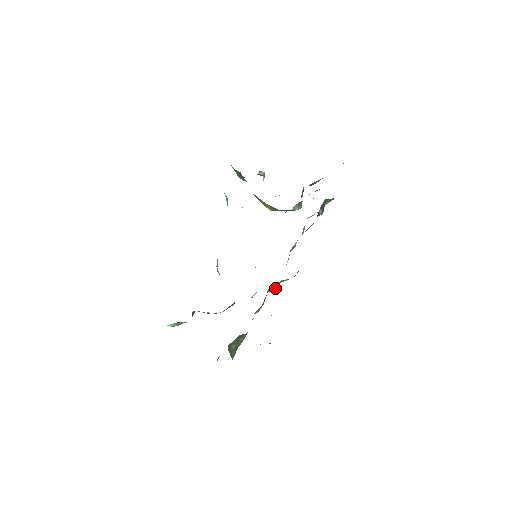
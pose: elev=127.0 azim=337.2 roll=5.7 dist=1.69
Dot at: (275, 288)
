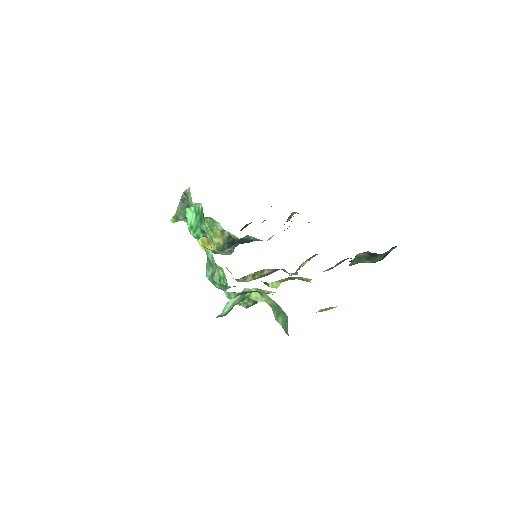
Dot at: occluded
